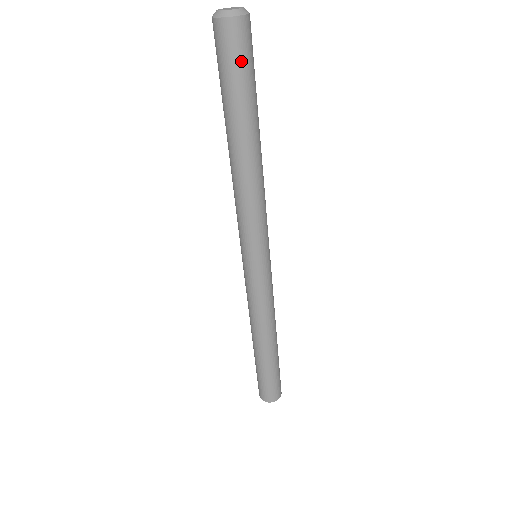
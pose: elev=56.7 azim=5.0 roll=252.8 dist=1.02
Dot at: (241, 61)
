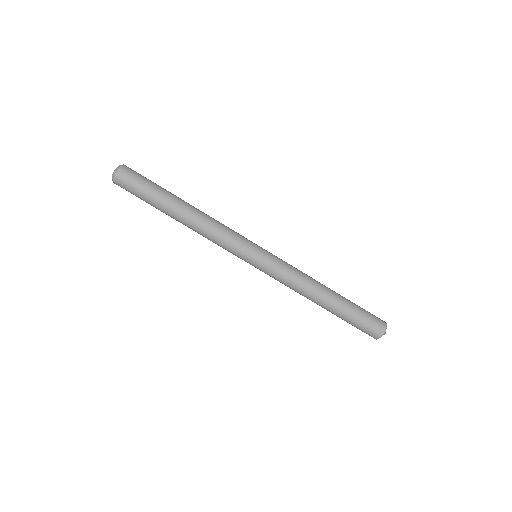
Dot at: (133, 191)
